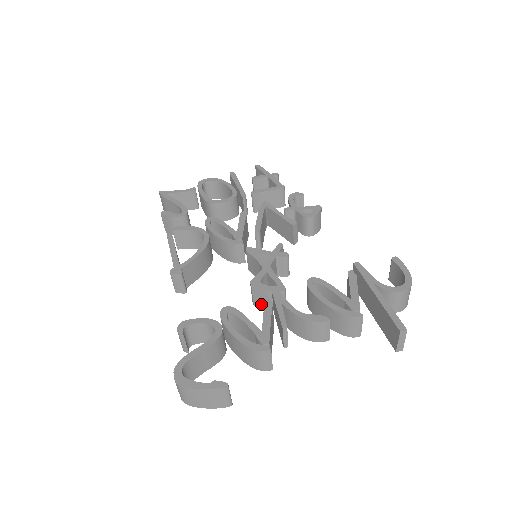
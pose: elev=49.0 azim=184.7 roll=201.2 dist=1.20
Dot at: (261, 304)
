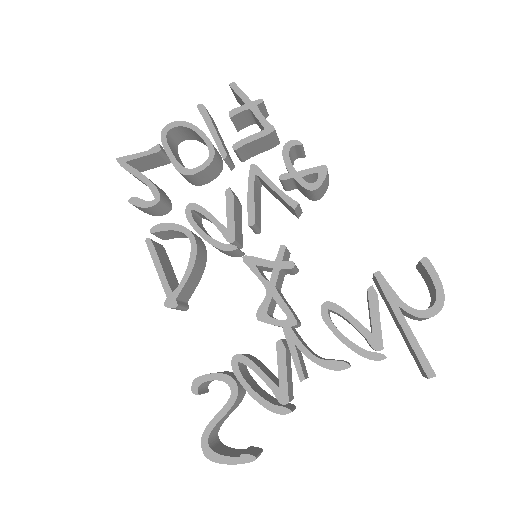
Dot at: occluded
